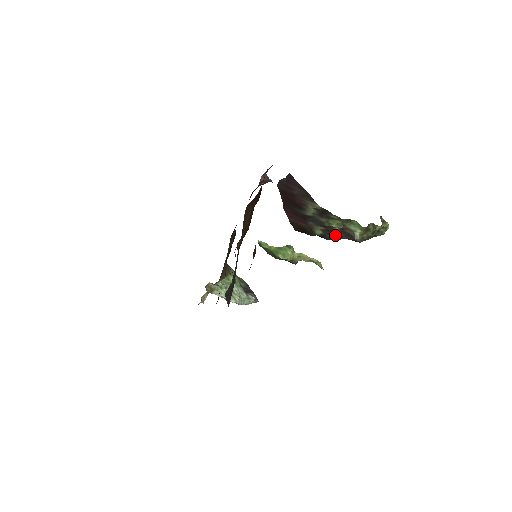
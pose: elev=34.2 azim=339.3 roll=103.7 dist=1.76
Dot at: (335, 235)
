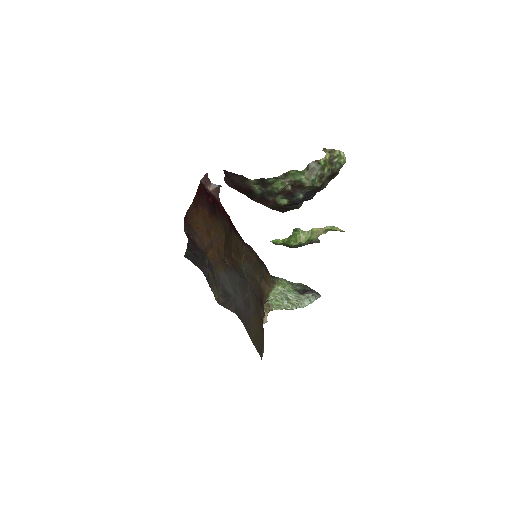
Dot at: (294, 195)
